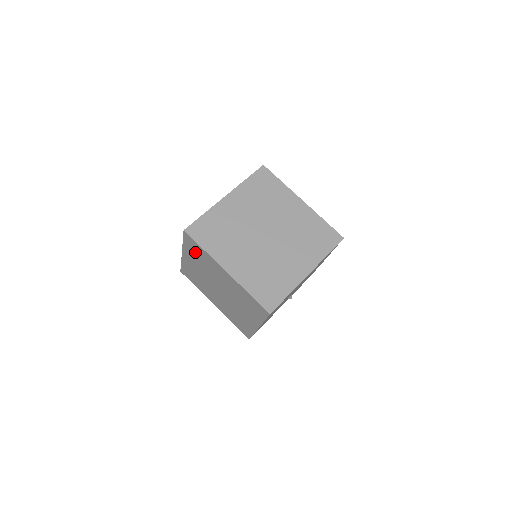
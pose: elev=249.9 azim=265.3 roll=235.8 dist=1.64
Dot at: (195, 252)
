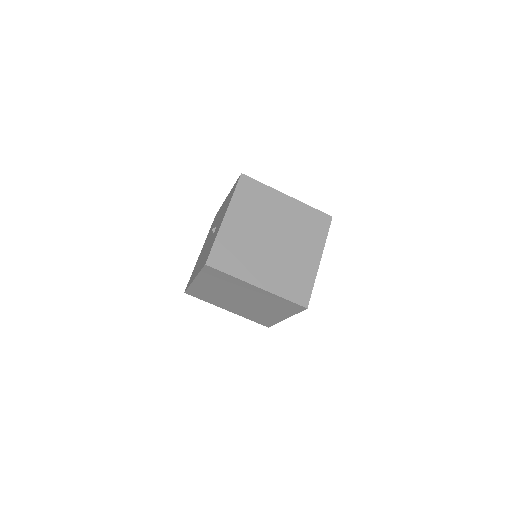
Dot at: (216, 278)
